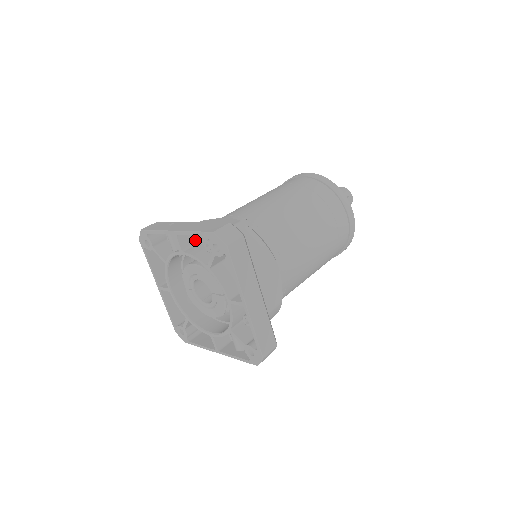
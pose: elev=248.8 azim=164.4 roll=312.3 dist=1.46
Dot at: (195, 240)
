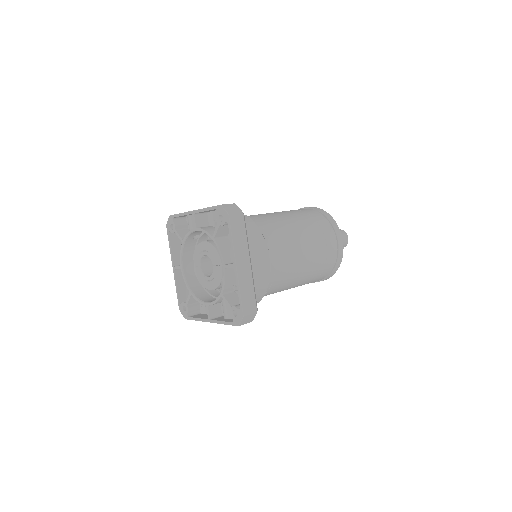
Dot at: (208, 223)
